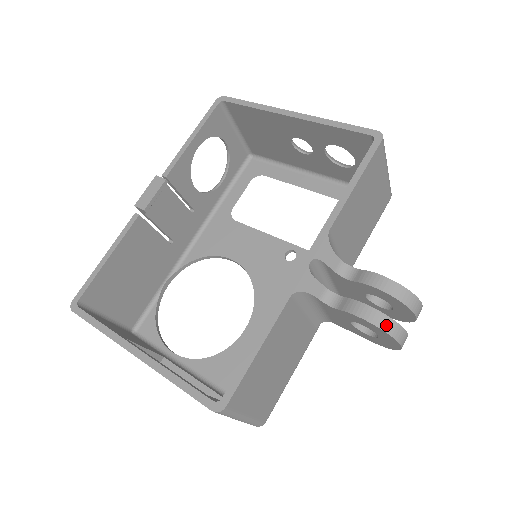
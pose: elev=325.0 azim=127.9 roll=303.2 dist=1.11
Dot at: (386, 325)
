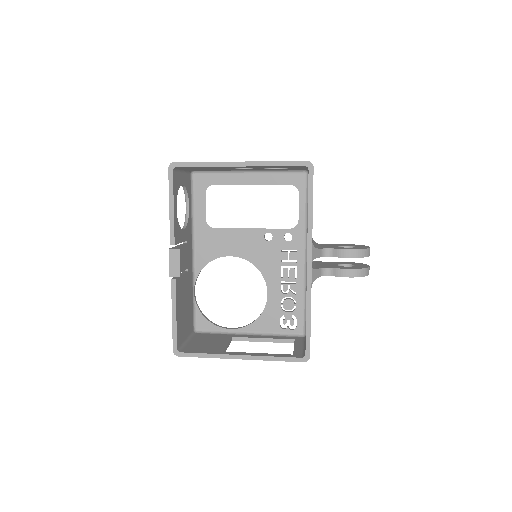
Dot at: (362, 273)
